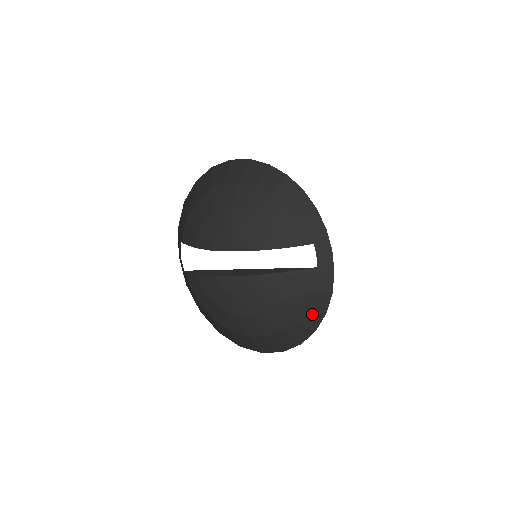
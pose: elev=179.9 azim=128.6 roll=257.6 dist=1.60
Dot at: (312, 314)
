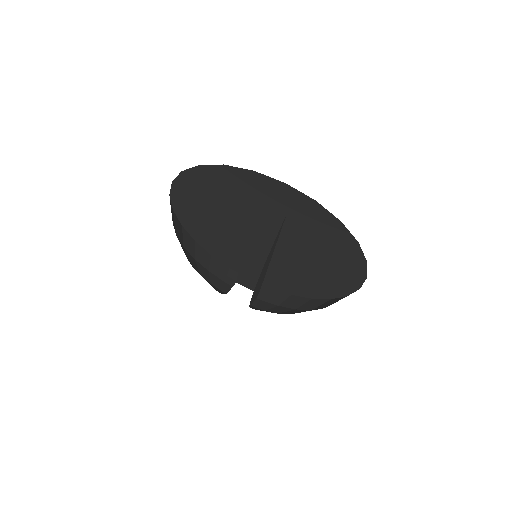
Dot at: (309, 303)
